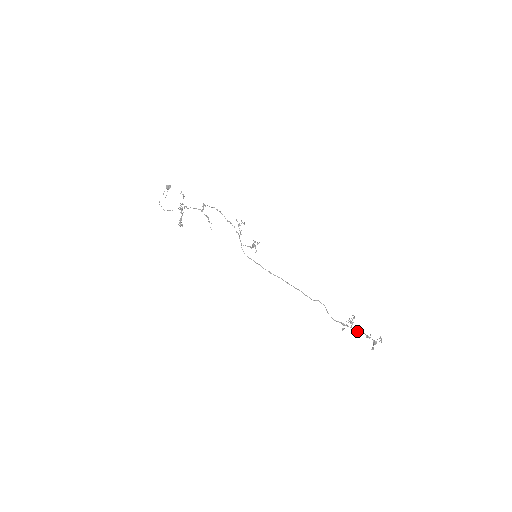
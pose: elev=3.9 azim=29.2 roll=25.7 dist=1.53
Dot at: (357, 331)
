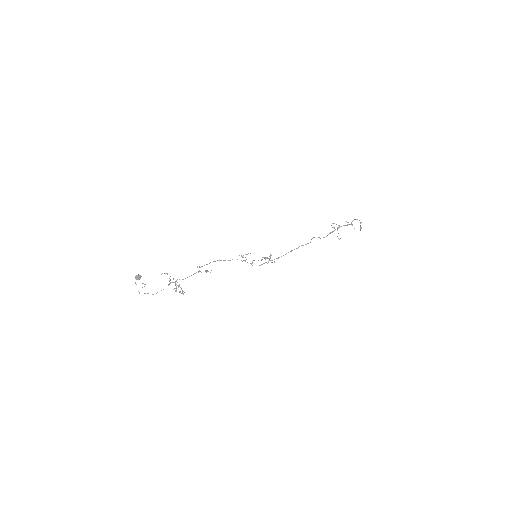
Dot at: occluded
